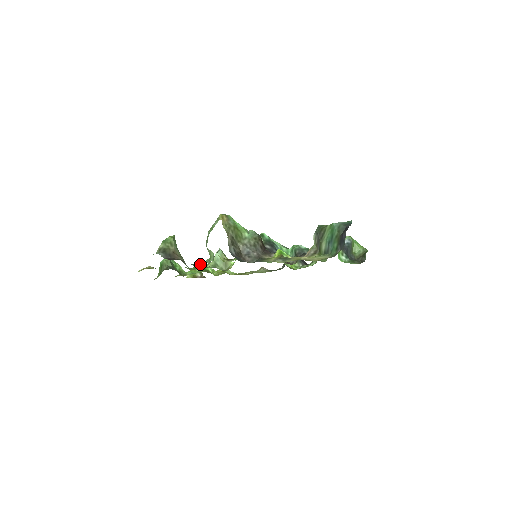
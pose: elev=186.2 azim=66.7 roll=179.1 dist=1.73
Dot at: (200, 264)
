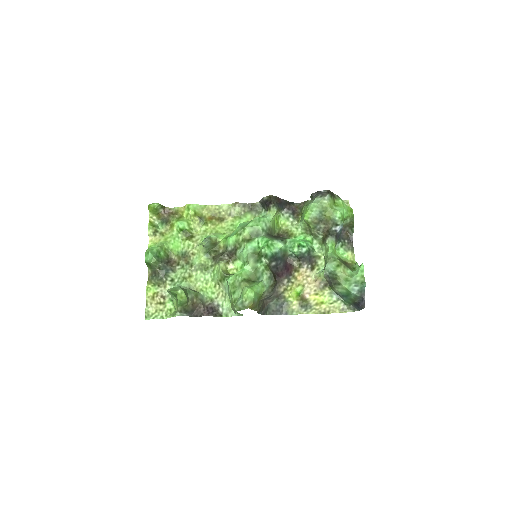
Dot at: (228, 315)
